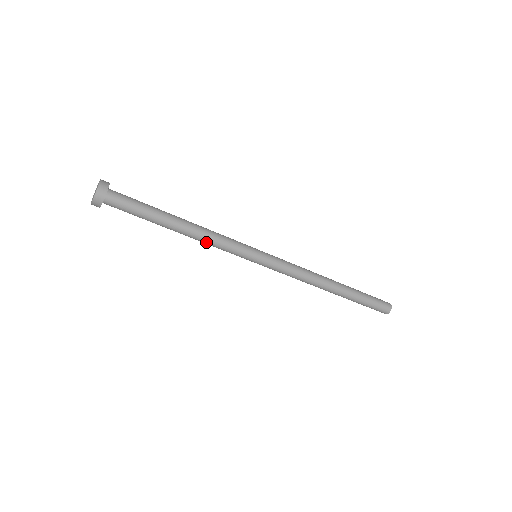
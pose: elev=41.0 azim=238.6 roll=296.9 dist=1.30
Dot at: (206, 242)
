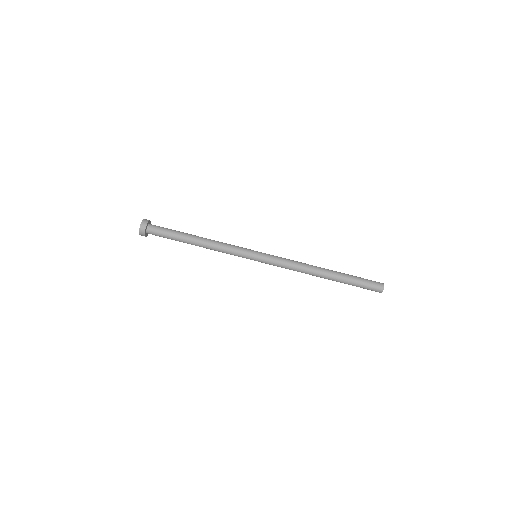
Dot at: (217, 247)
